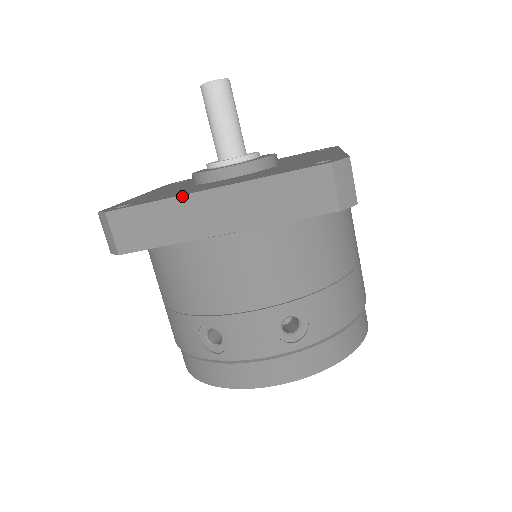
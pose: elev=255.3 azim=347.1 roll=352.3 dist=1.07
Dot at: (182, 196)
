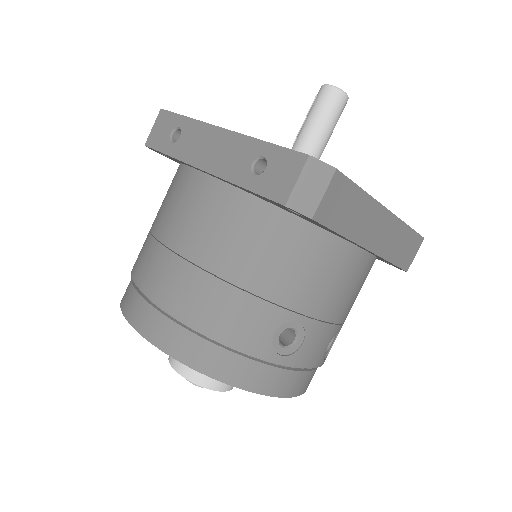
Dot at: (376, 201)
